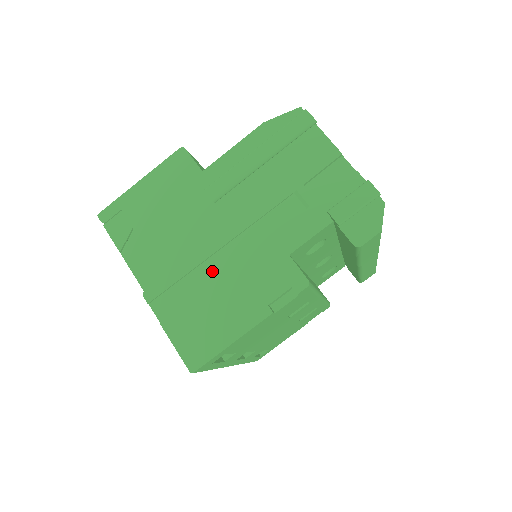
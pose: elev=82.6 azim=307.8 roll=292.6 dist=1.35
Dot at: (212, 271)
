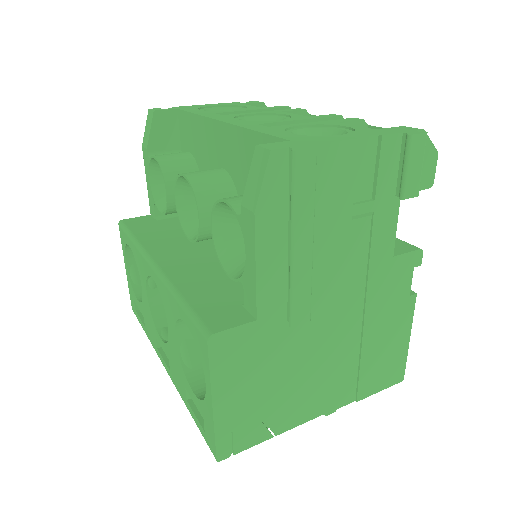
Dot at: (352, 340)
